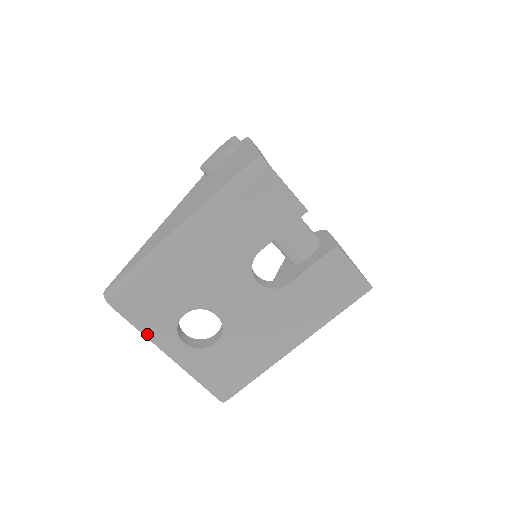
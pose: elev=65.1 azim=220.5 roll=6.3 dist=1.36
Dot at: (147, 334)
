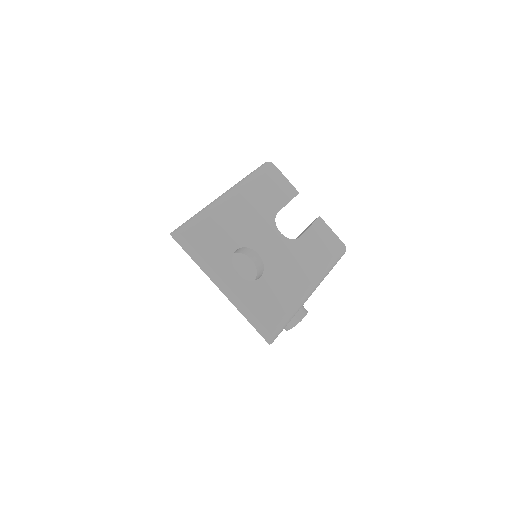
Dot at: (210, 263)
